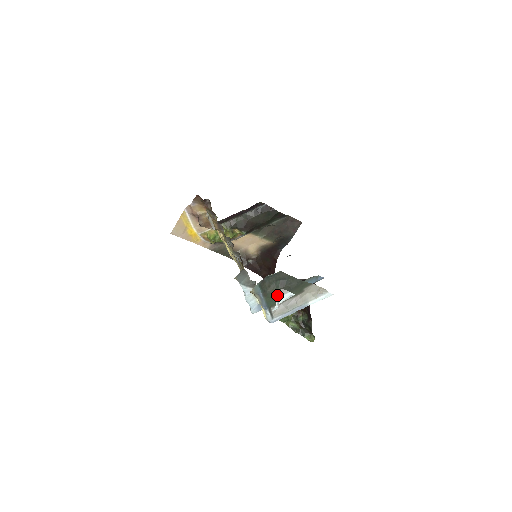
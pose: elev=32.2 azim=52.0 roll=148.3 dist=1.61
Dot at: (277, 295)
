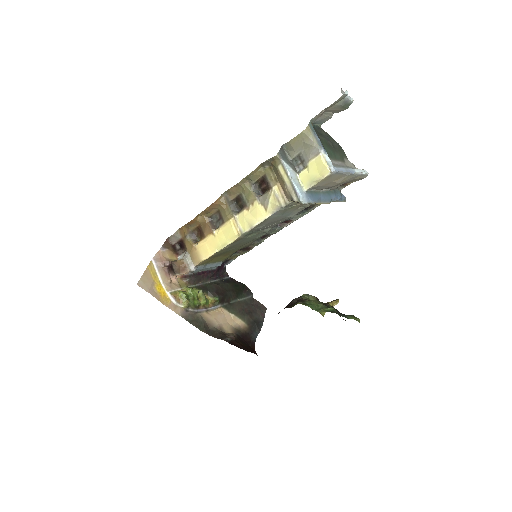
Dot at: (341, 91)
